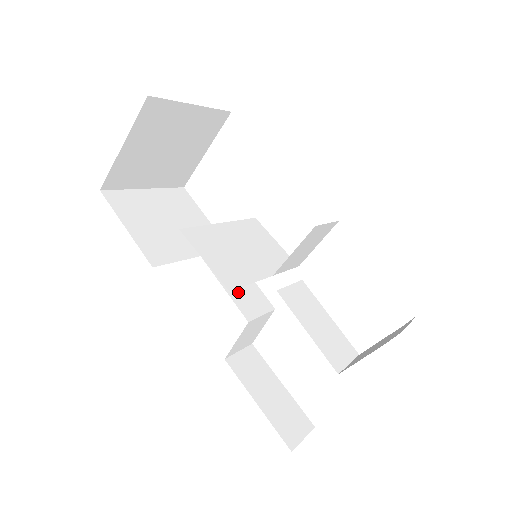
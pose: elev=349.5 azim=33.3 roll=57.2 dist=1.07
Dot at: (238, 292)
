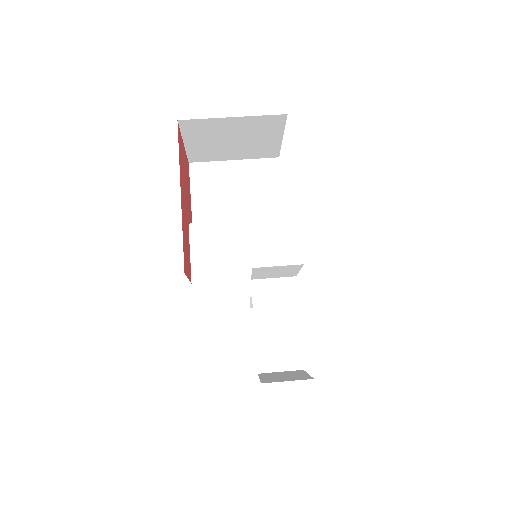
Dot at: occluded
